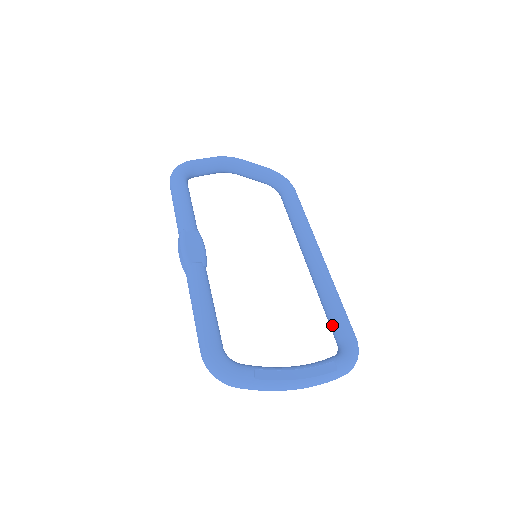
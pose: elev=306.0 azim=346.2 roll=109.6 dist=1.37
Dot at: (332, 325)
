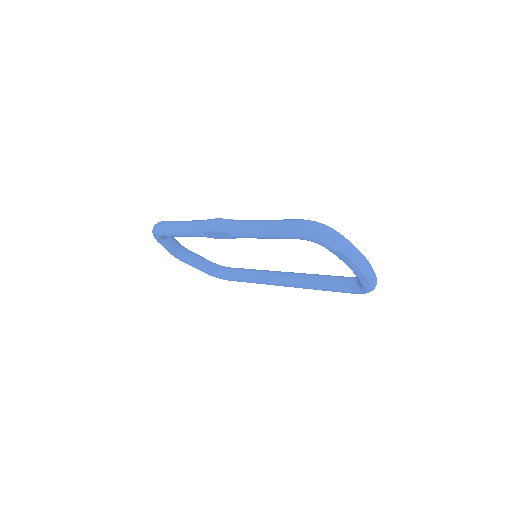
Dot at: (338, 280)
